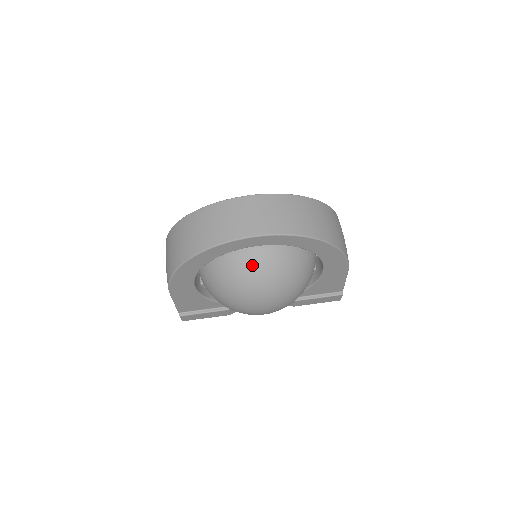
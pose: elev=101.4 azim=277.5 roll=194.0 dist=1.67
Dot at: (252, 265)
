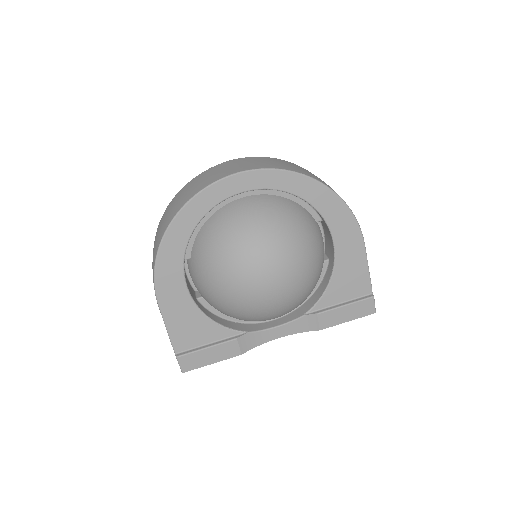
Dot at: (242, 215)
